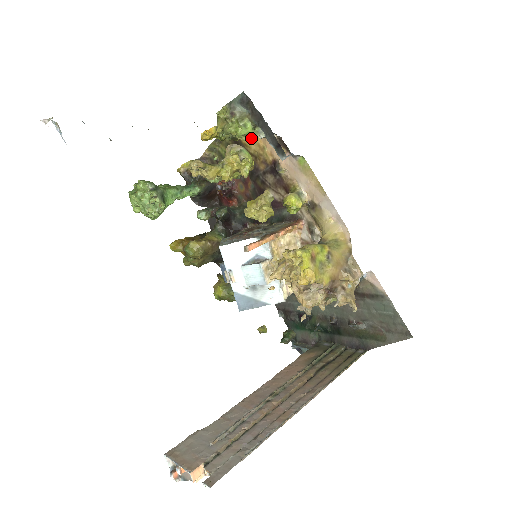
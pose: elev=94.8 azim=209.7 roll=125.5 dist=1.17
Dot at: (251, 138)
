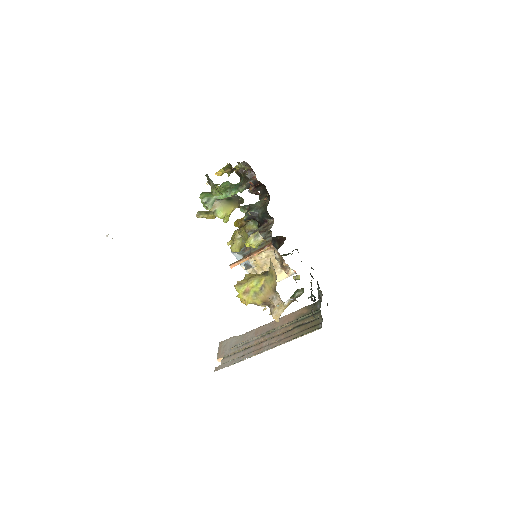
Dot at: occluded
